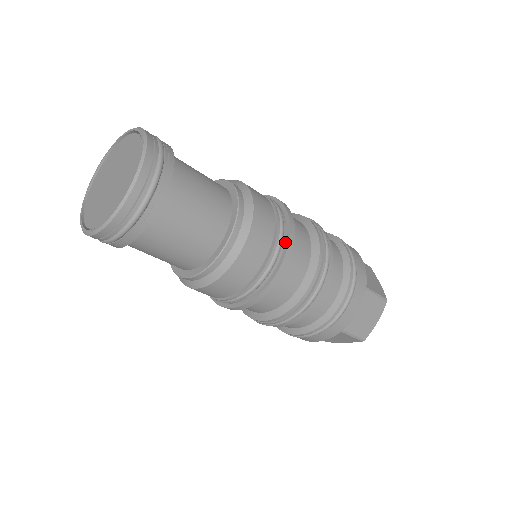
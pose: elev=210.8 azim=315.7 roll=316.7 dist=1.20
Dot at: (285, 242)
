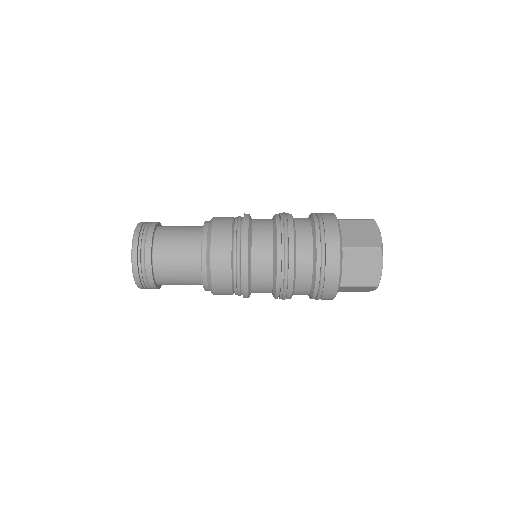
Dot at: occluded
